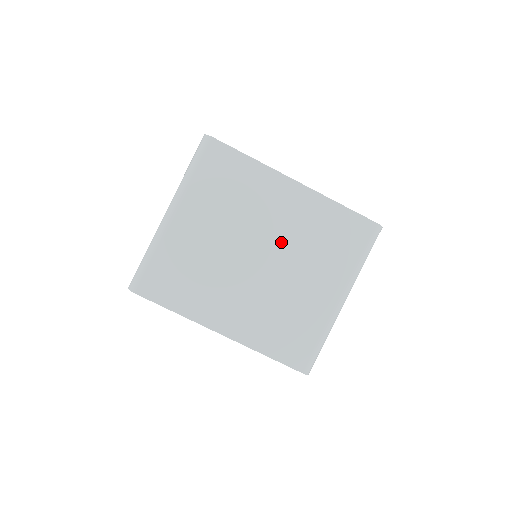
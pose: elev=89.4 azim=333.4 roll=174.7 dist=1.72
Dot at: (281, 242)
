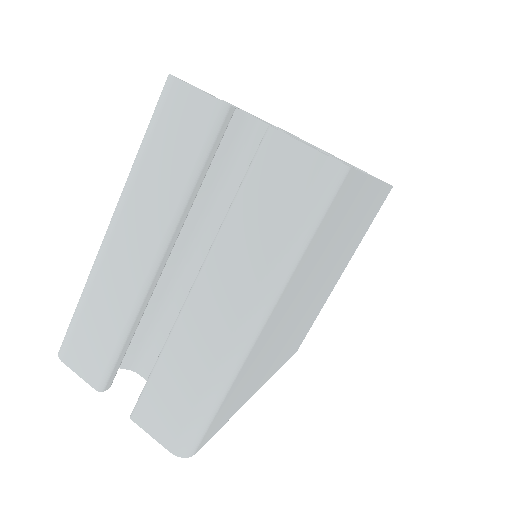
Dot at: occluded
